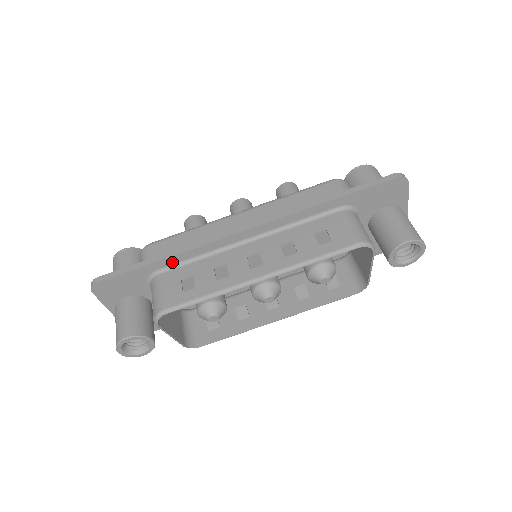
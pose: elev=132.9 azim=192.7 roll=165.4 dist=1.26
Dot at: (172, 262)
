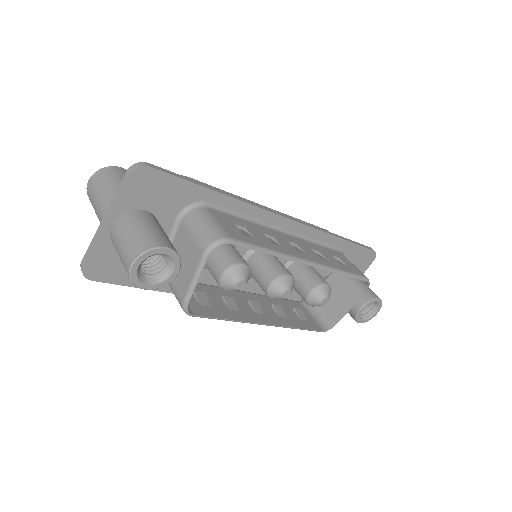
Dot at: (224, 204)
